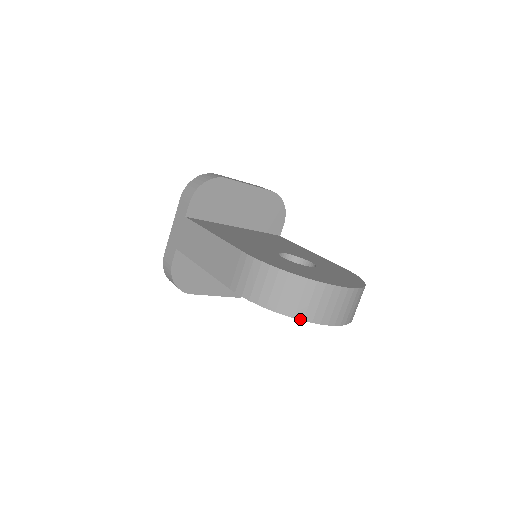
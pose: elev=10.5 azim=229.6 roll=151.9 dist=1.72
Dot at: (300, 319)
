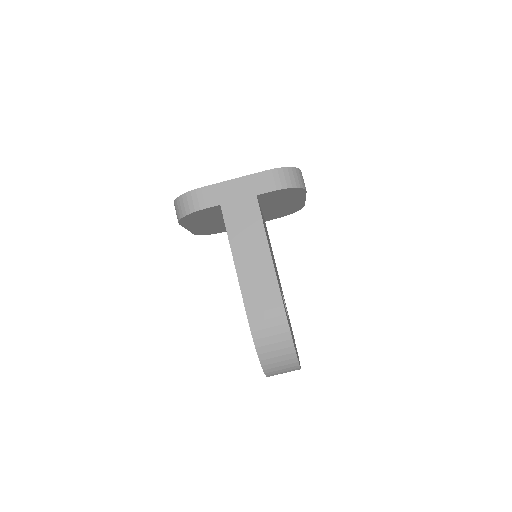
Dot at: (265, 372)
